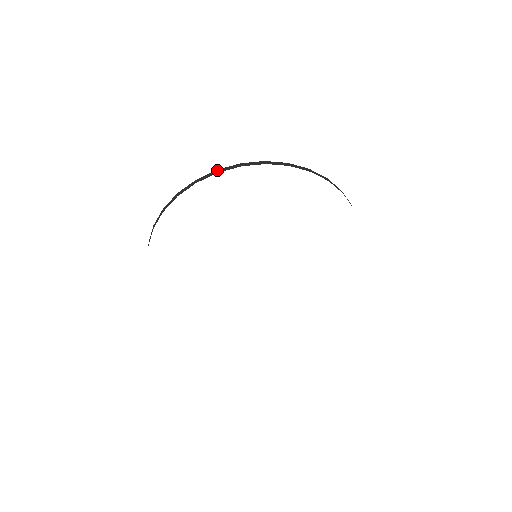
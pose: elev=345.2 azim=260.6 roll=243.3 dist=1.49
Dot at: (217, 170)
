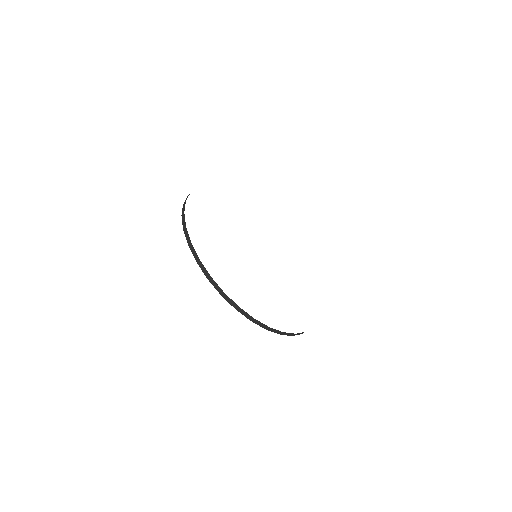
Dot at: occluded
